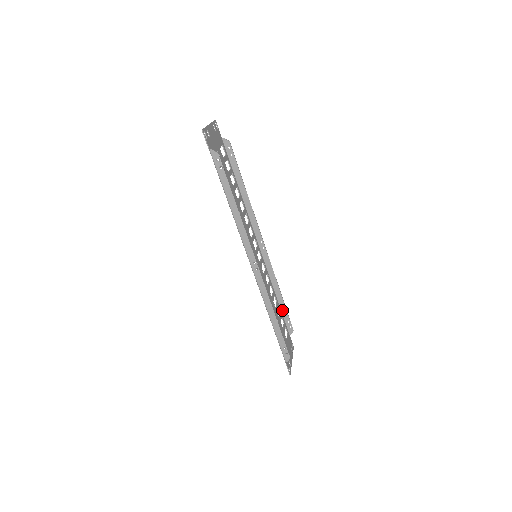
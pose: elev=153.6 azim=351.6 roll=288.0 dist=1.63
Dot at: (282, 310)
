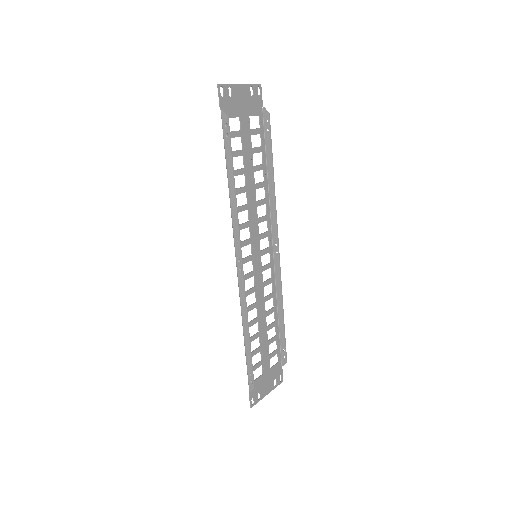
Dot at: (280, 333)
